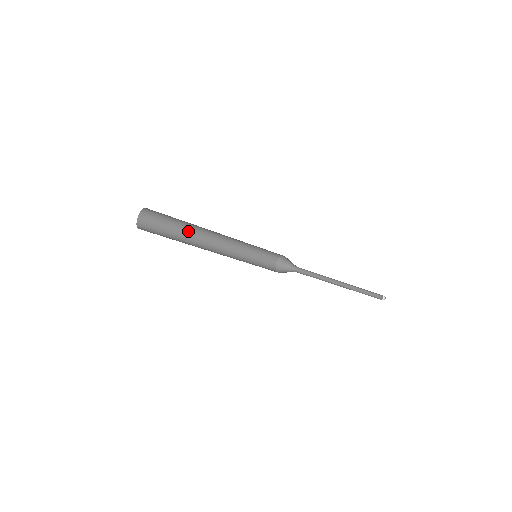
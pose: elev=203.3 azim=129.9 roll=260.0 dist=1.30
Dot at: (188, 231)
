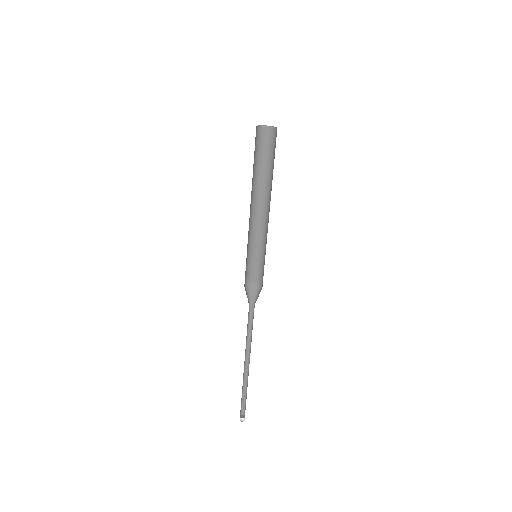
Dot at: (256, 179)
